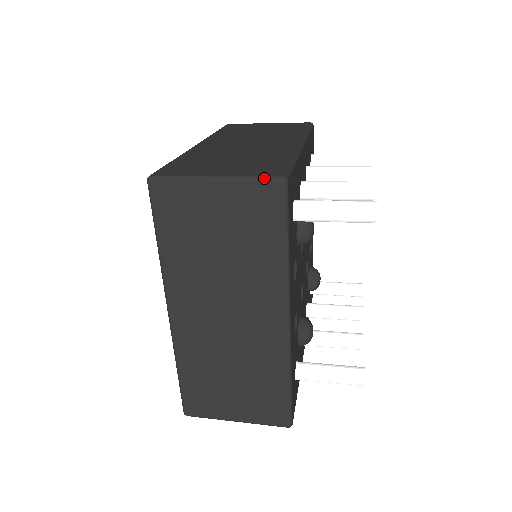
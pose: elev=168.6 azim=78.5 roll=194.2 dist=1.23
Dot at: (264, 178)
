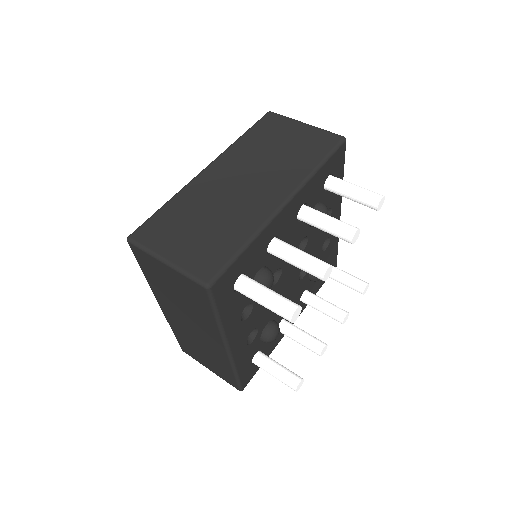
Dot at: (194, 279)
